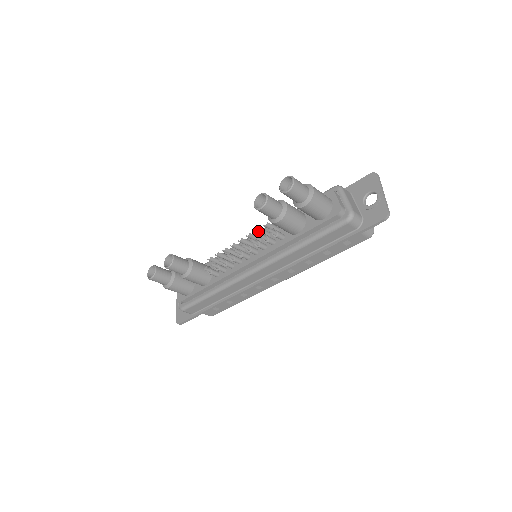
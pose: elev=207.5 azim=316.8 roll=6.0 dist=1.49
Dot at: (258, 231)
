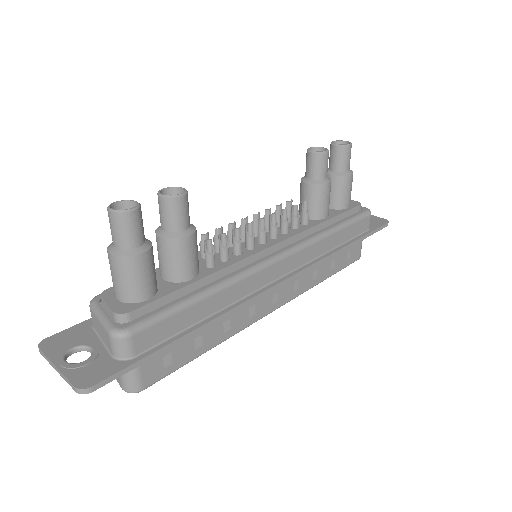
Dot at: (281, 207)
